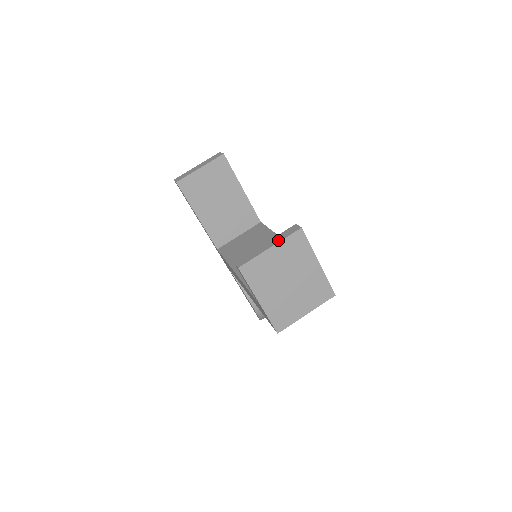
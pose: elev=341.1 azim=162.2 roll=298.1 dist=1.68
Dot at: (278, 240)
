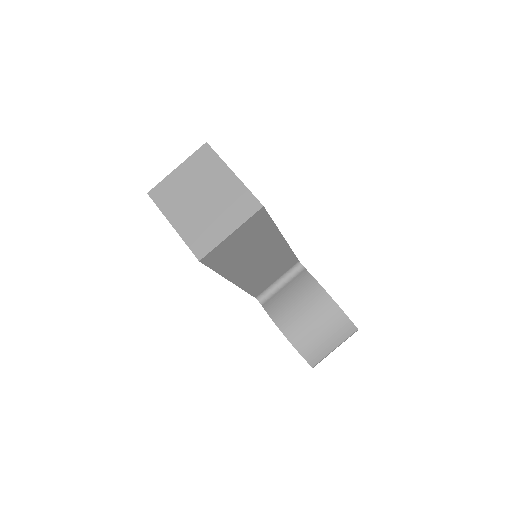
Dot at: (187, 161)
